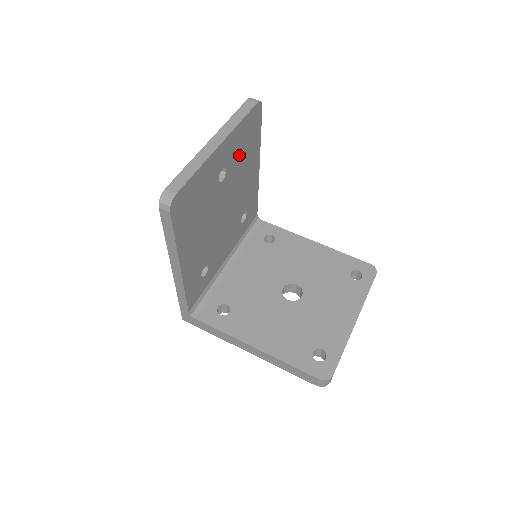
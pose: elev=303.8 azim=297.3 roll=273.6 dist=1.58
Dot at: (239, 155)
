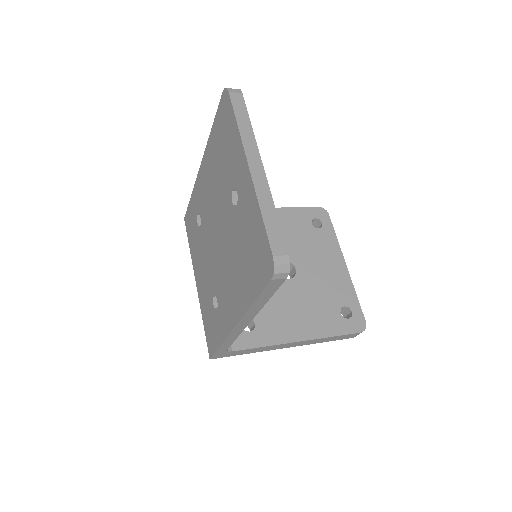
Dot at: occluded
